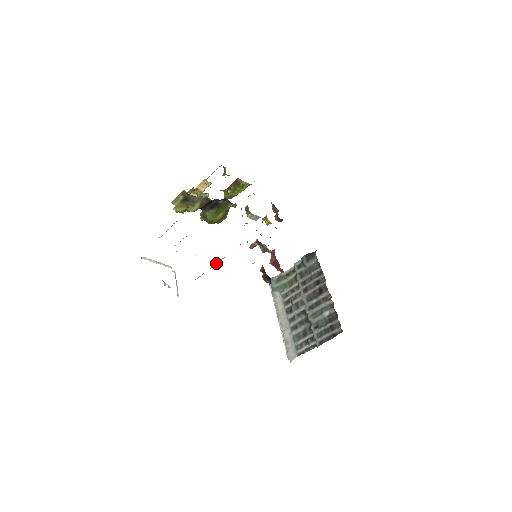
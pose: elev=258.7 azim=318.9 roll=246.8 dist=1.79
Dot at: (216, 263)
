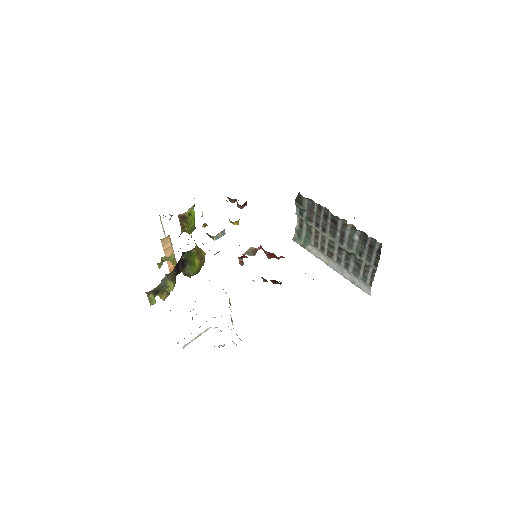
Dot at: occluded
